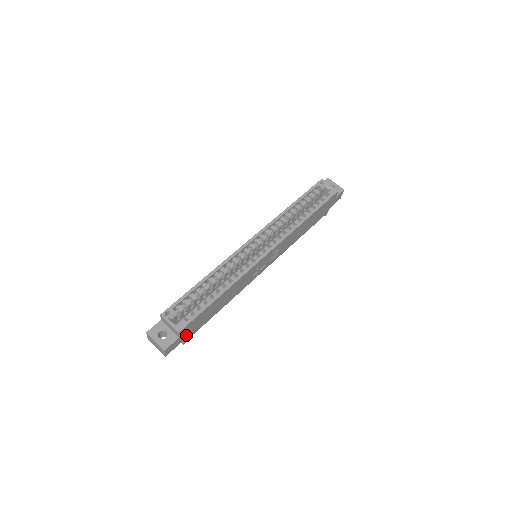
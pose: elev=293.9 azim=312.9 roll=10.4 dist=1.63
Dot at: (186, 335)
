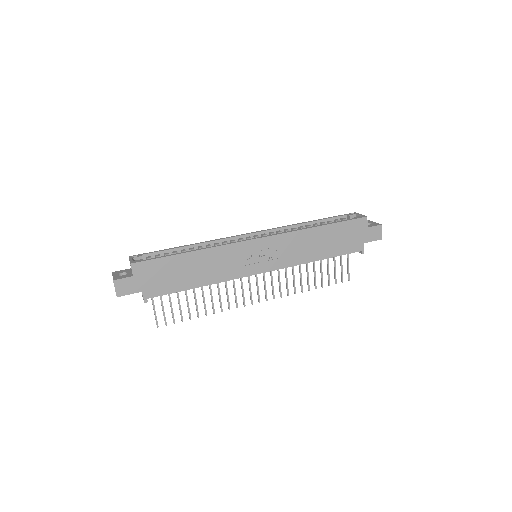
Dot at: (145, 285)
